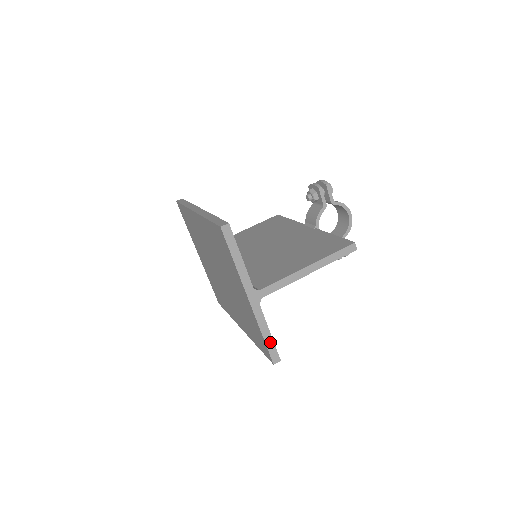
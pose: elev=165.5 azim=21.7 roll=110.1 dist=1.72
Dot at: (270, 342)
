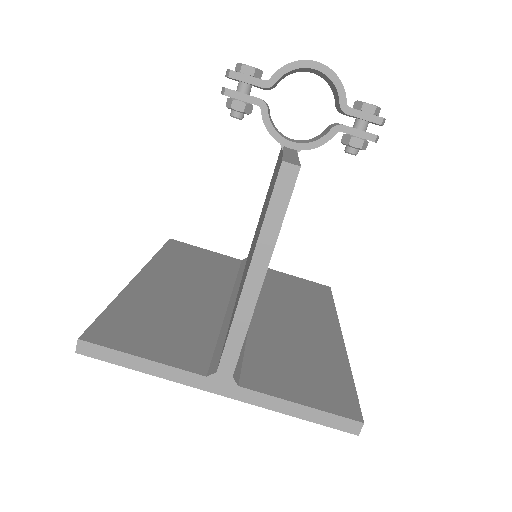
Dot at: (315, 415)
